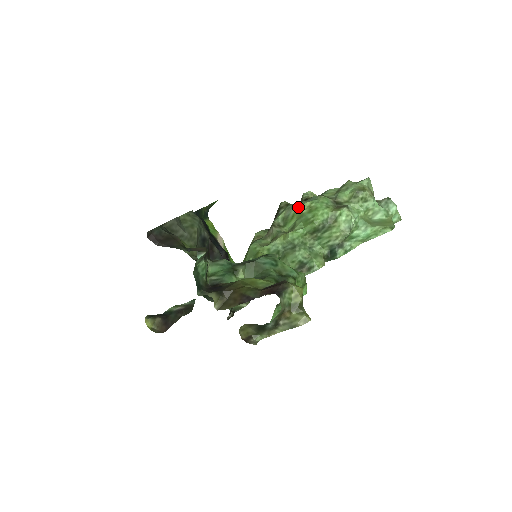
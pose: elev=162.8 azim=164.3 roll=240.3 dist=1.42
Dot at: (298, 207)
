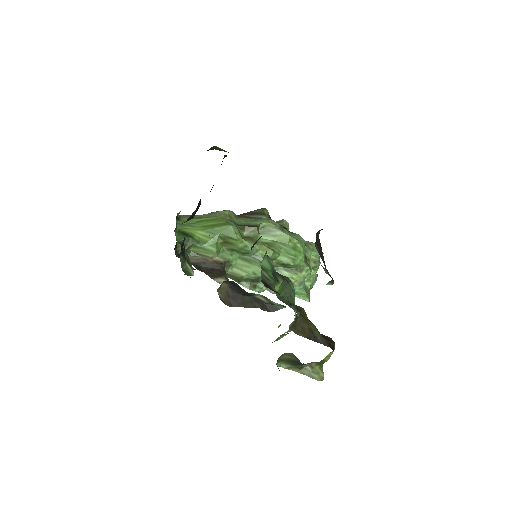
Dot at: (288, 236)
